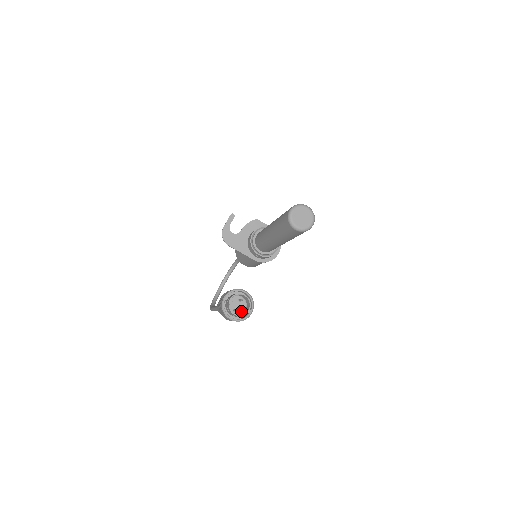
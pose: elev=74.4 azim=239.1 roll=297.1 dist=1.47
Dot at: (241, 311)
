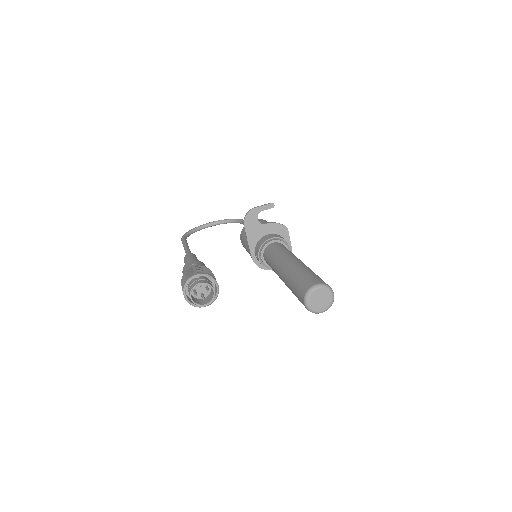
Dot at: (199, 296)
